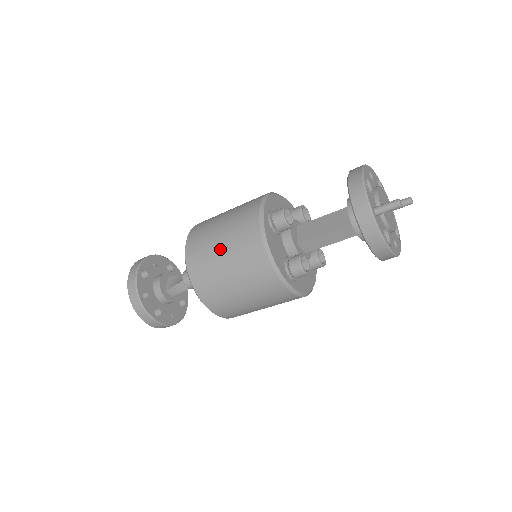
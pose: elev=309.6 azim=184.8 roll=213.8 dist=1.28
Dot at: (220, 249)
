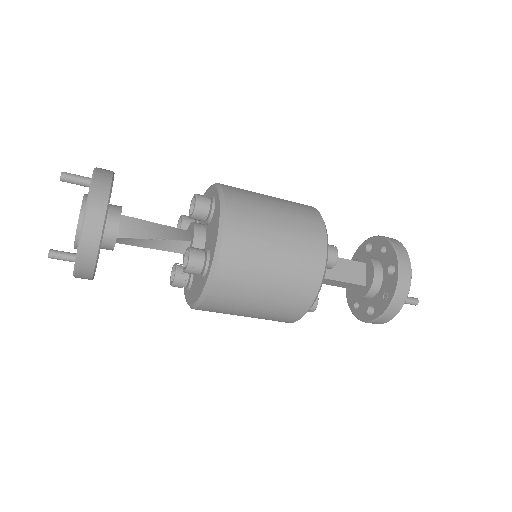
Dot at: (272, 267)
